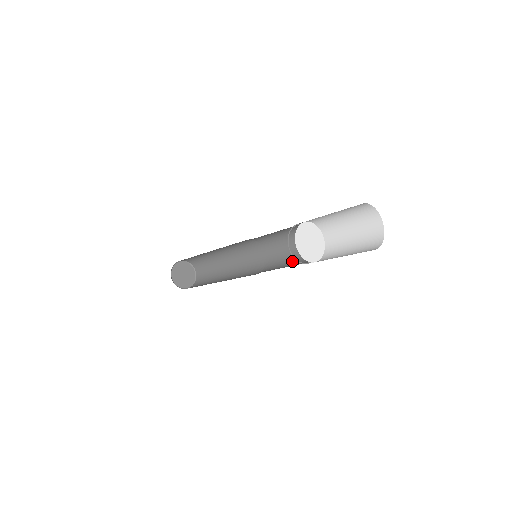
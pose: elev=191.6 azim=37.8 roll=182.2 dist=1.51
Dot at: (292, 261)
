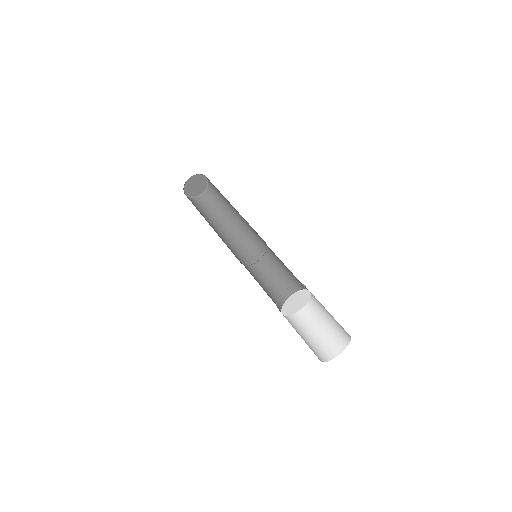
Dot at: (287, 268)
